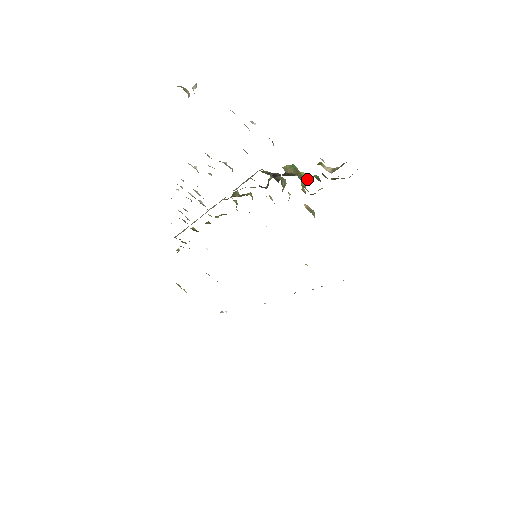
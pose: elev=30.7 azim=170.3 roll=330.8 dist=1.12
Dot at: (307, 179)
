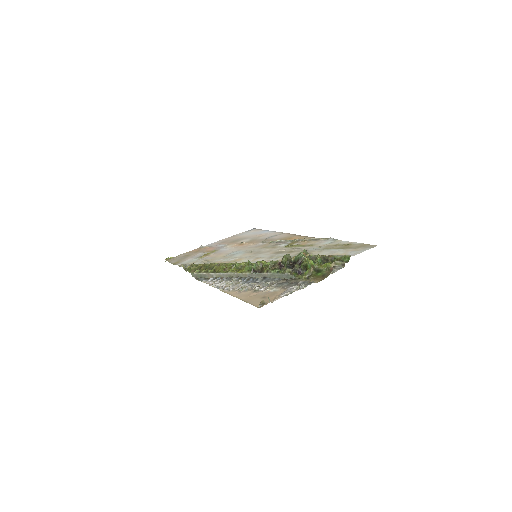
Dot at: (317, 264)
